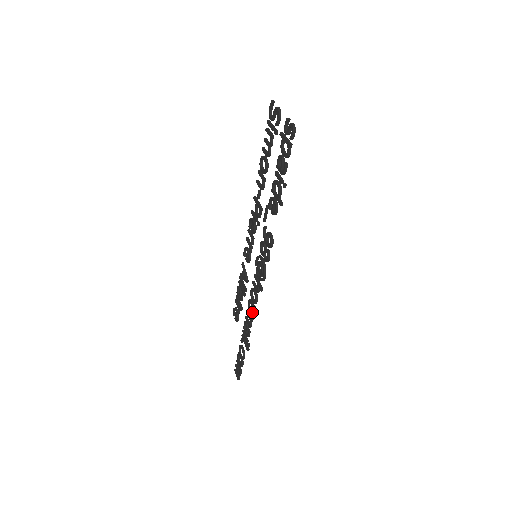
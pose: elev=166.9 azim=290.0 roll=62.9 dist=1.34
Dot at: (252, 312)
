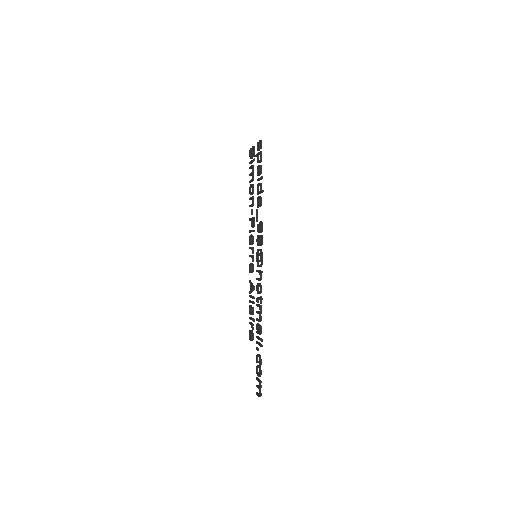
Dot at: occluded
